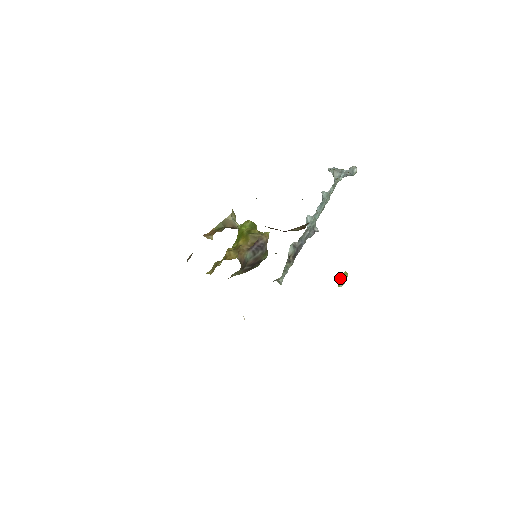
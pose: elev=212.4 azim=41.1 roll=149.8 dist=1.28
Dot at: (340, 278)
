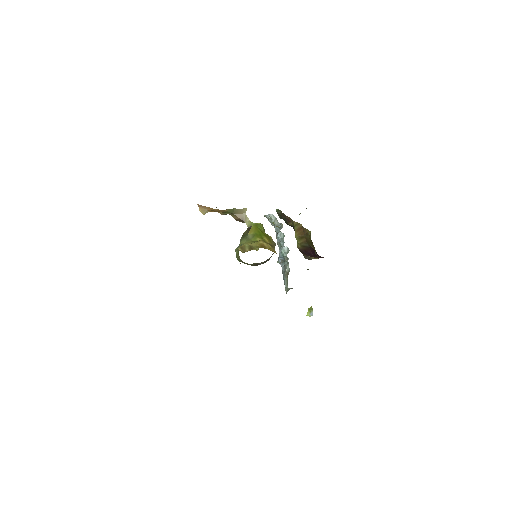
Dot at: (310, 309)
